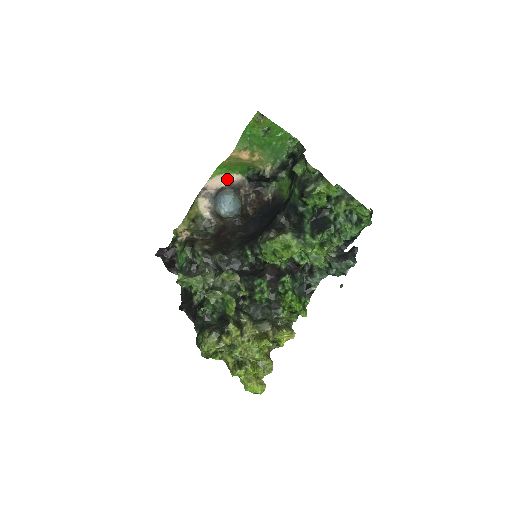
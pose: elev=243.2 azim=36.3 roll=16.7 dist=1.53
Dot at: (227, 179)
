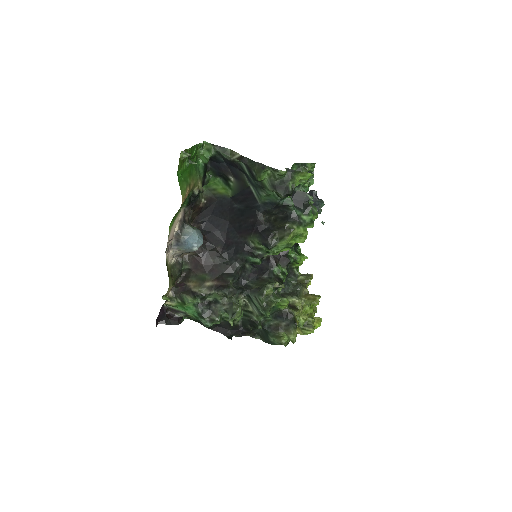
Dot at: (177, 222)
